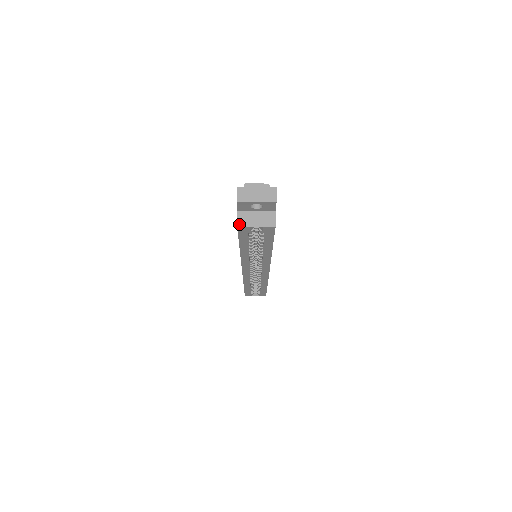
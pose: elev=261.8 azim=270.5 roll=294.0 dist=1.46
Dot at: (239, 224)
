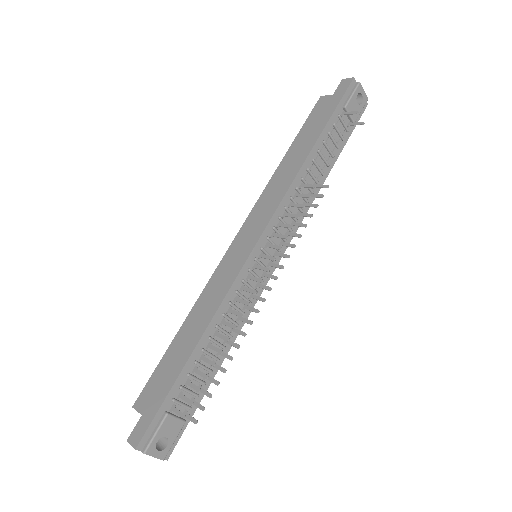
Dot at: (135, 409)
